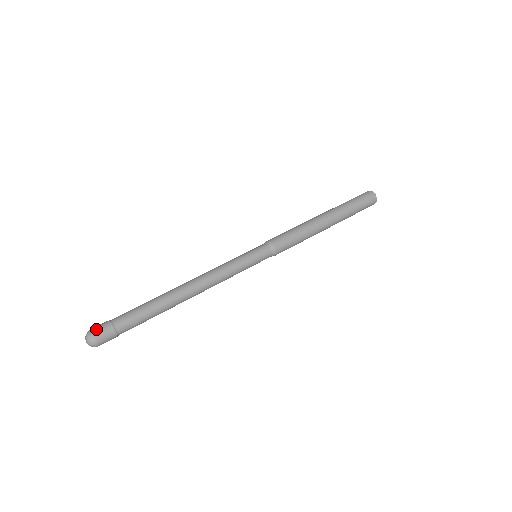
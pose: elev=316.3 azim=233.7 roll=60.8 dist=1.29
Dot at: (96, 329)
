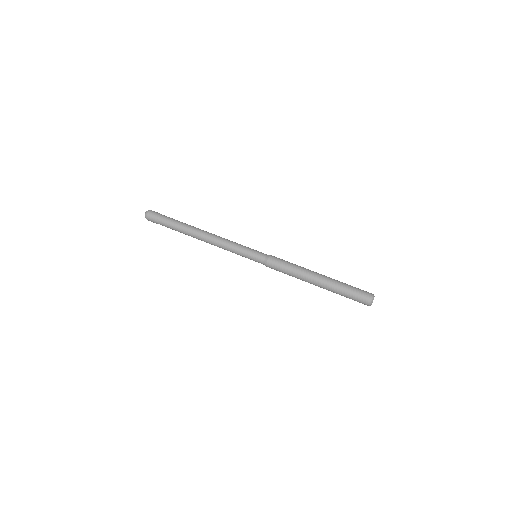
Dot at: (151, 212)
